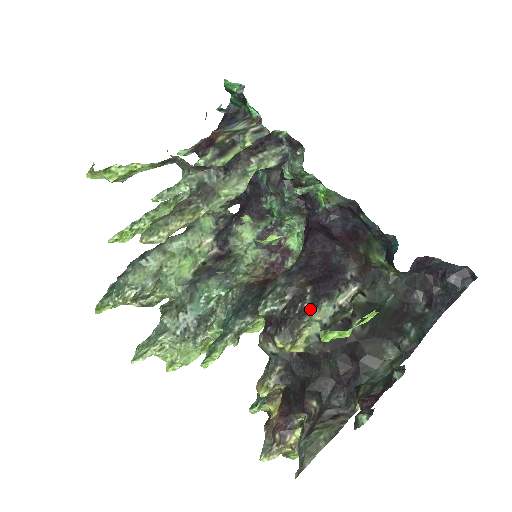
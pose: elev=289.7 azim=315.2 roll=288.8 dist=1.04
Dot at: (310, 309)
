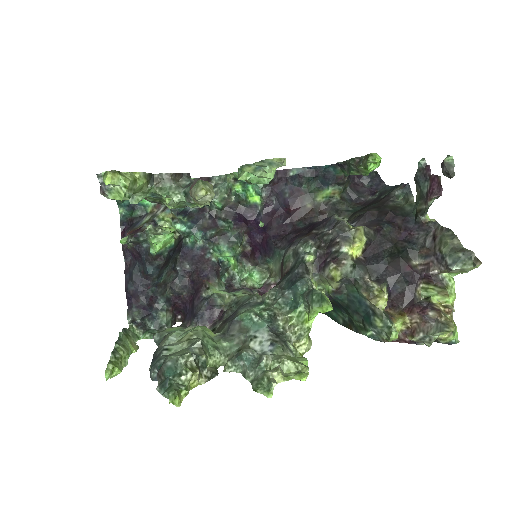
Dot at: (334, 225)
